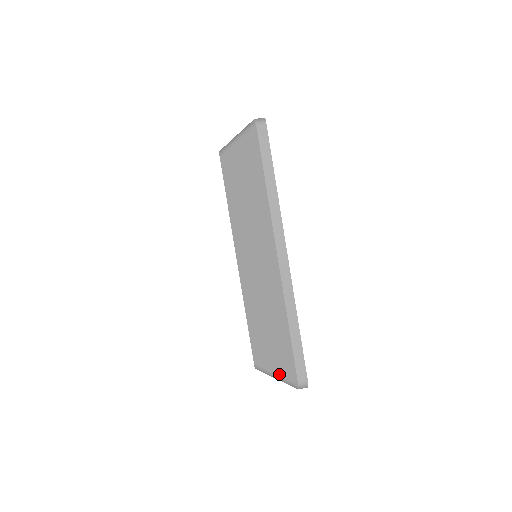
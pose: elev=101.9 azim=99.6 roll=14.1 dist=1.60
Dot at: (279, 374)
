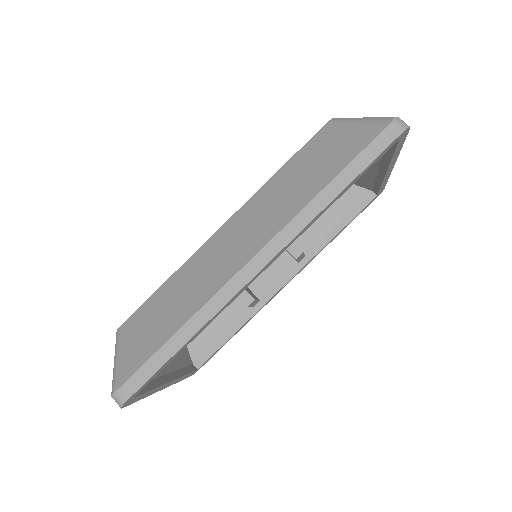
Dot at: (119, 361)
